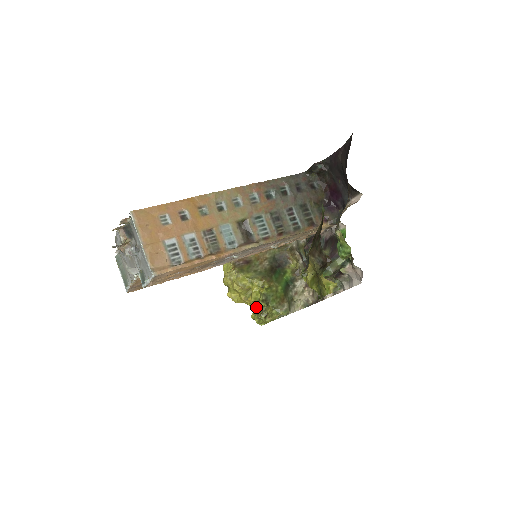
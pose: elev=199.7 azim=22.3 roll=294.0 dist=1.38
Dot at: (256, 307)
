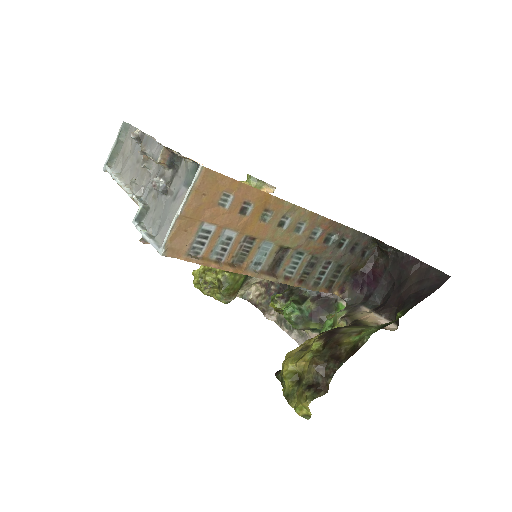
Dot at: (207, 276)
